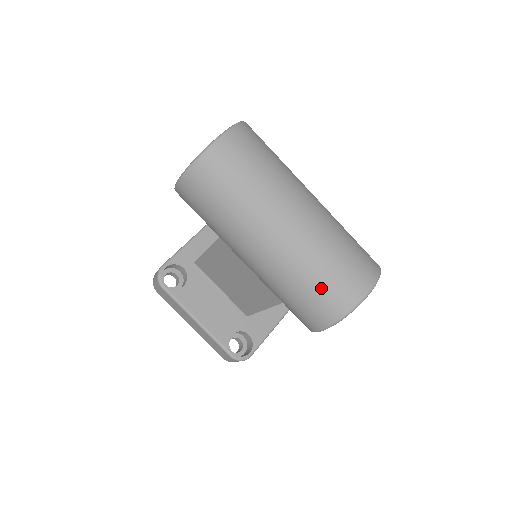
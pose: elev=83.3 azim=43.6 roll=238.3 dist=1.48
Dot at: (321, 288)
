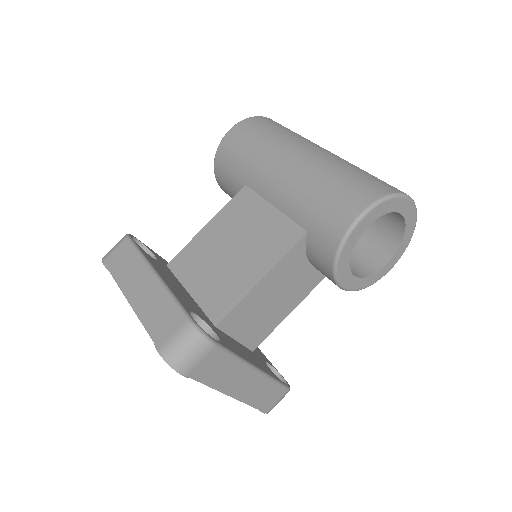
Dot at: (366, 175)
